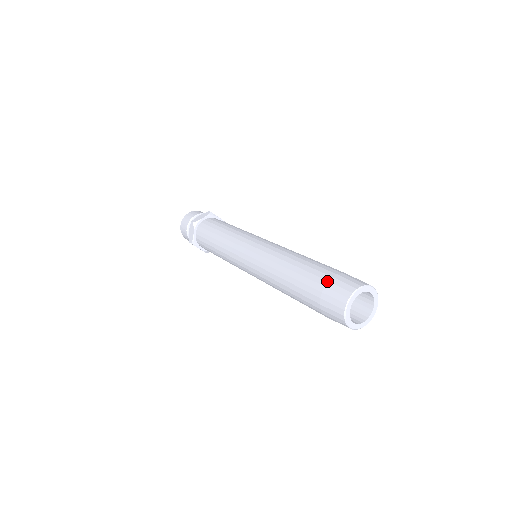
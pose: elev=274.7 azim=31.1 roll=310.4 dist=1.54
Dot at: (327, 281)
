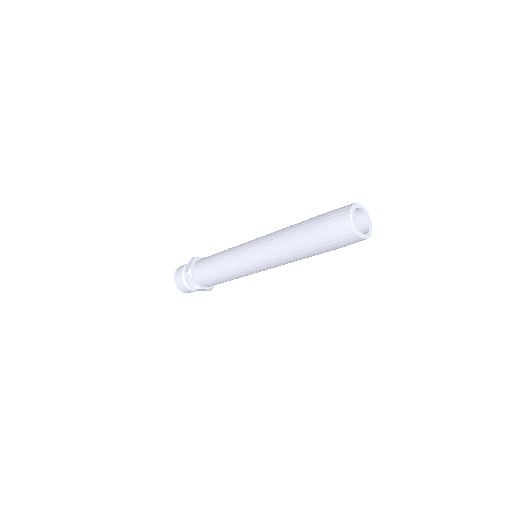
Dot at: (326, 221)
